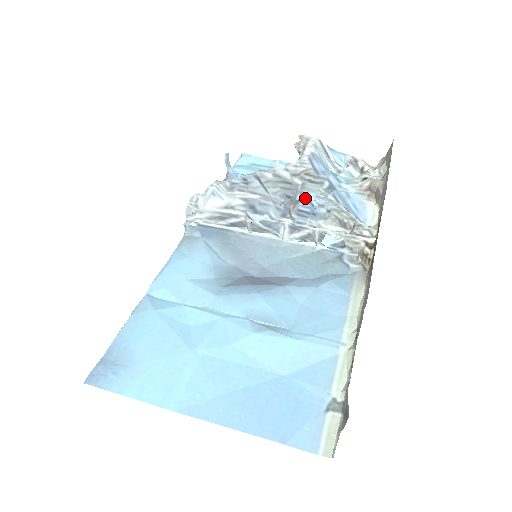
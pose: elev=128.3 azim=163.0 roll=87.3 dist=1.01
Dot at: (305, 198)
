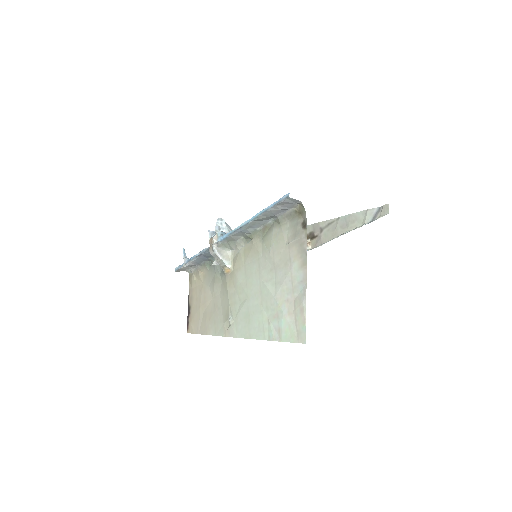
Dot at: occluded
